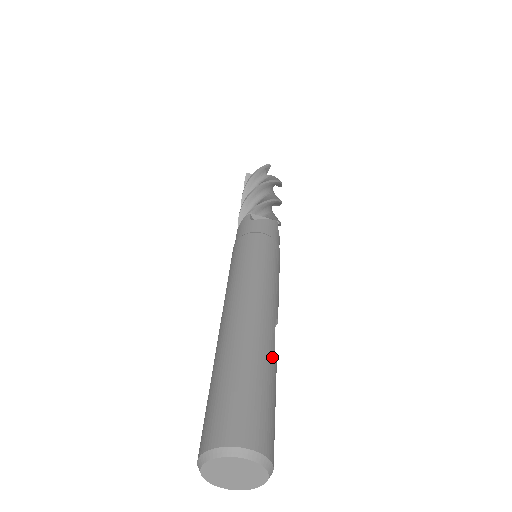
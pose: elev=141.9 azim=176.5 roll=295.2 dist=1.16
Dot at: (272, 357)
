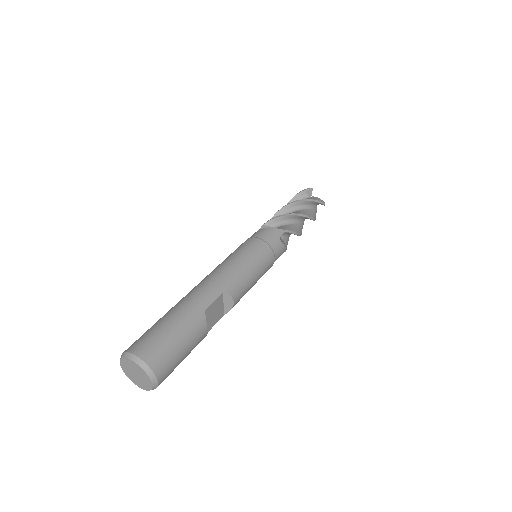
Dot at: (197, 314)
